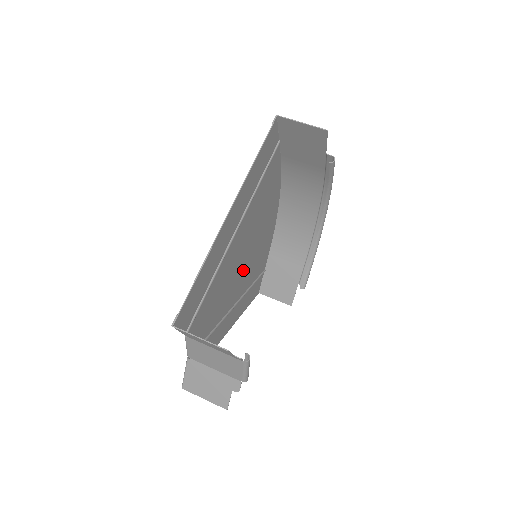
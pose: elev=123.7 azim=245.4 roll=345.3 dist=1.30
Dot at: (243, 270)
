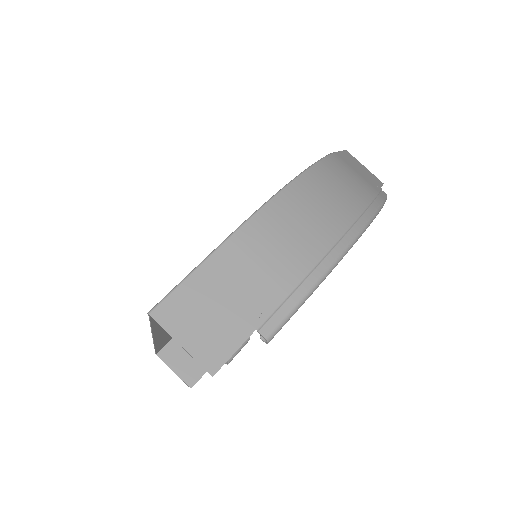
Dot at: occluded
